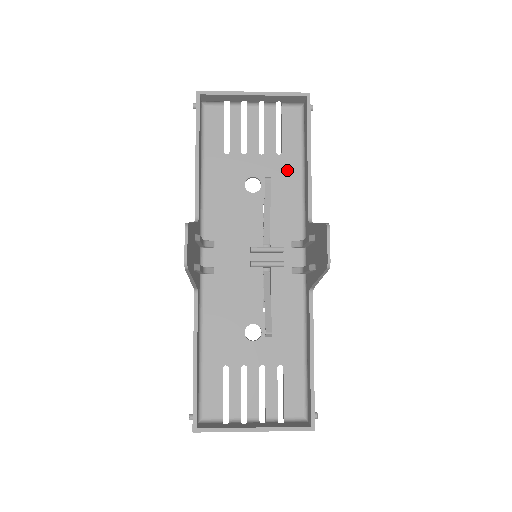
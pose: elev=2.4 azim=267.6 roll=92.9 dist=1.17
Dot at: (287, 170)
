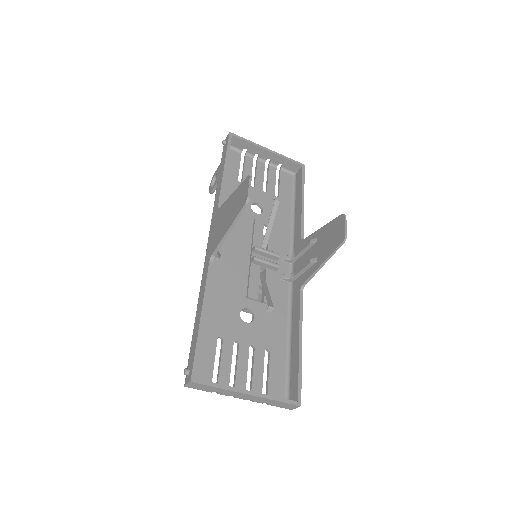
Dot at: (282, 208)
